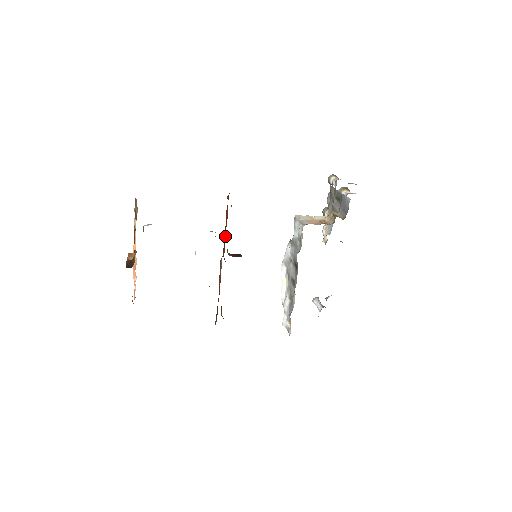
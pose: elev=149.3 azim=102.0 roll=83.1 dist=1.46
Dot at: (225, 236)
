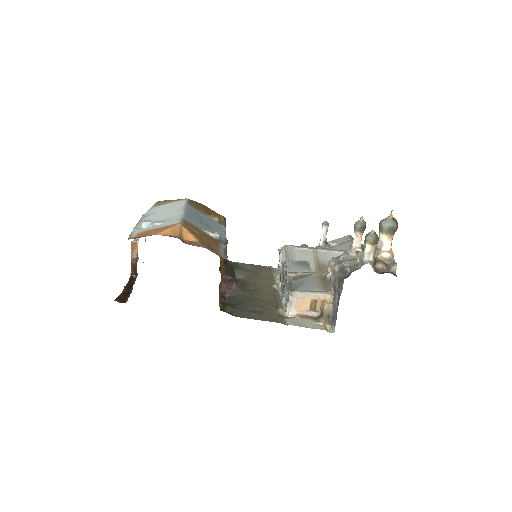
Dot at: occluded
